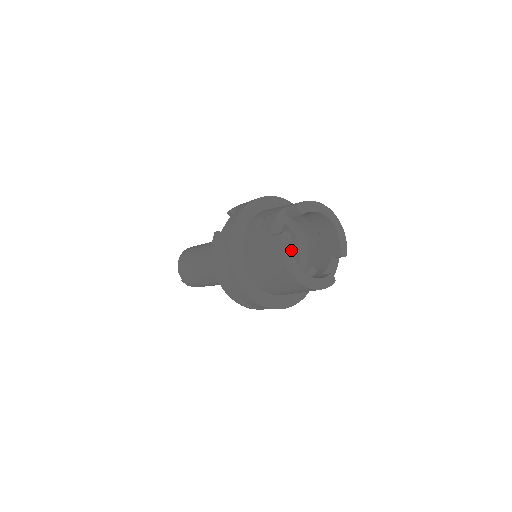
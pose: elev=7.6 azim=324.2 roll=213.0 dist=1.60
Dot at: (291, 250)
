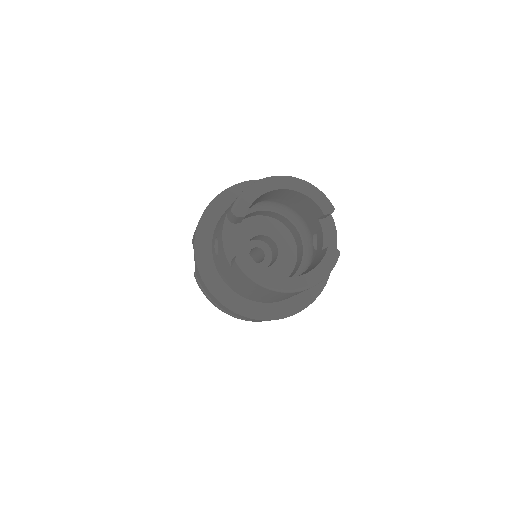
Dot at: (259, 268)
